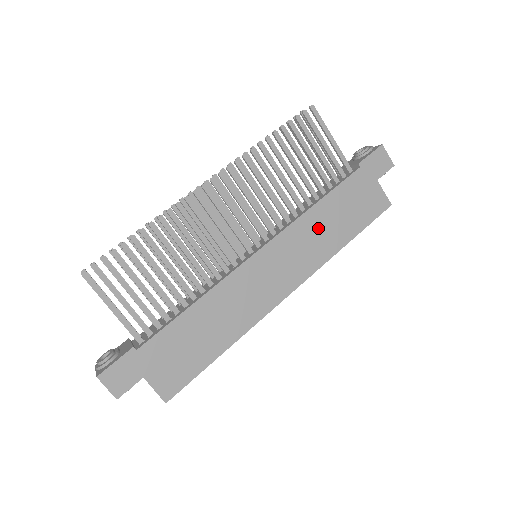
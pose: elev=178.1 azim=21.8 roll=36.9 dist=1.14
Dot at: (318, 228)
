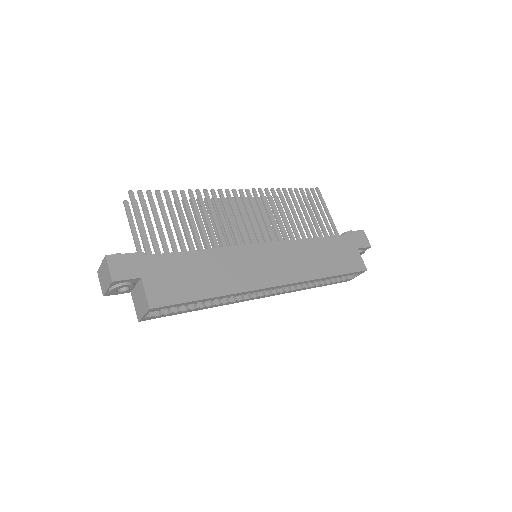
Dot at: (309, 254)
